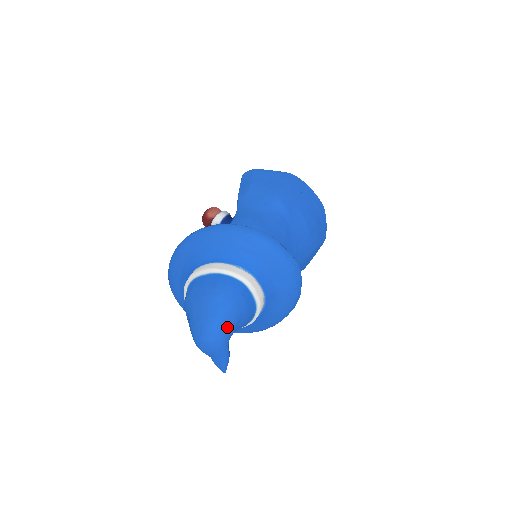
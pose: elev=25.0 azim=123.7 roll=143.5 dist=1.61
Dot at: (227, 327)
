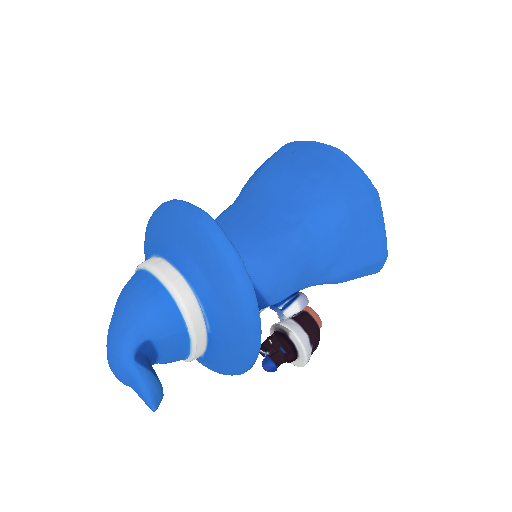
Dot at: (121, 332)
